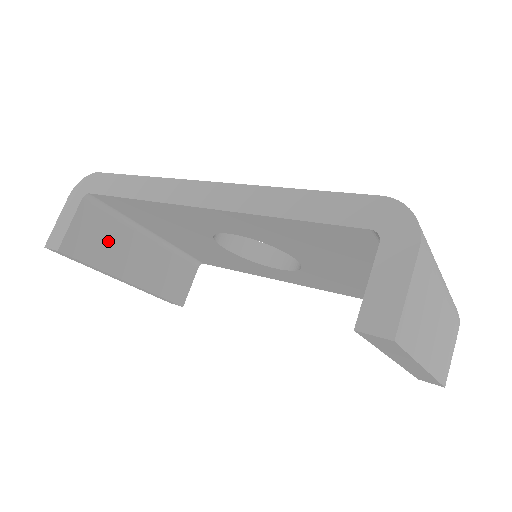
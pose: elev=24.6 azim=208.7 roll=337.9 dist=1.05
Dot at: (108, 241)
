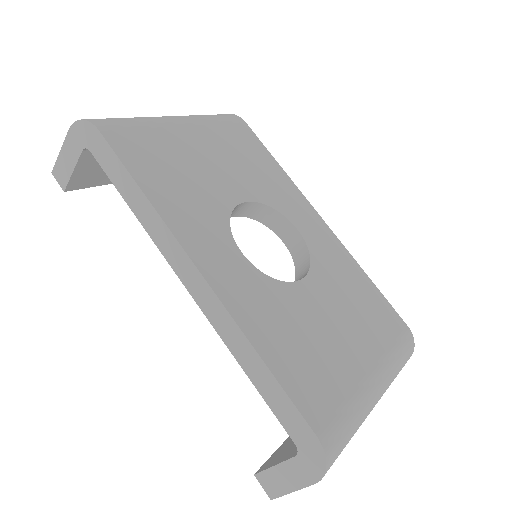
Dot at: occluded
